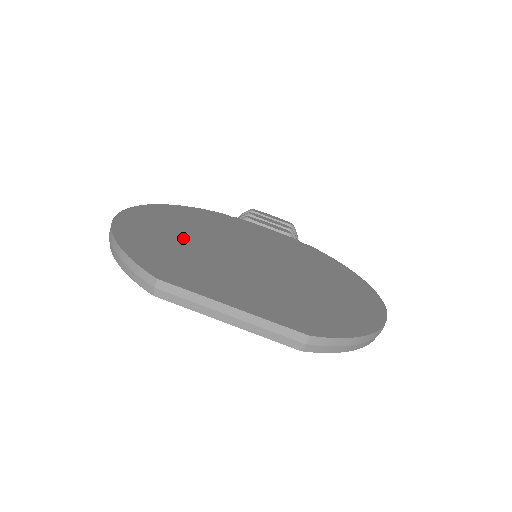
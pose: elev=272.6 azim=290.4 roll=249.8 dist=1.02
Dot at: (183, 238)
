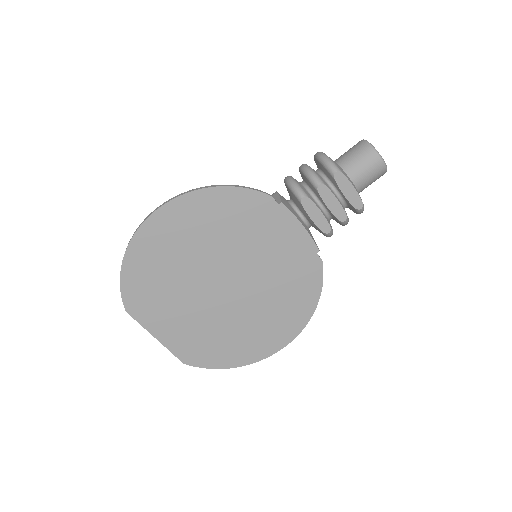
Dot at: (179, 259)
